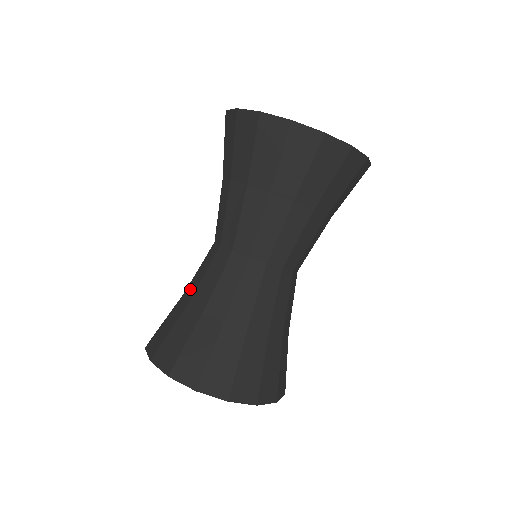
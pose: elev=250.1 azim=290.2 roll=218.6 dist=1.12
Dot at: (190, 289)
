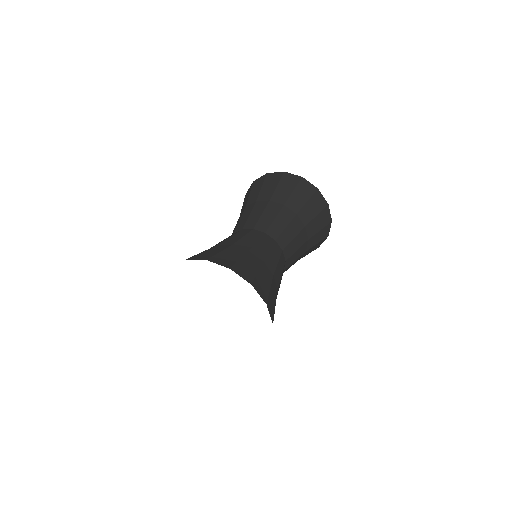
Dot at: (228, 241)
